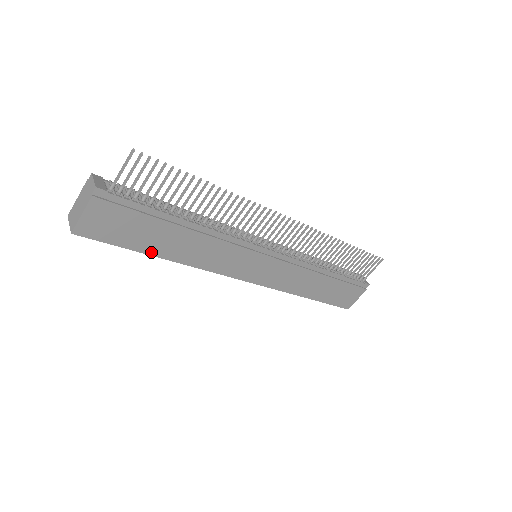
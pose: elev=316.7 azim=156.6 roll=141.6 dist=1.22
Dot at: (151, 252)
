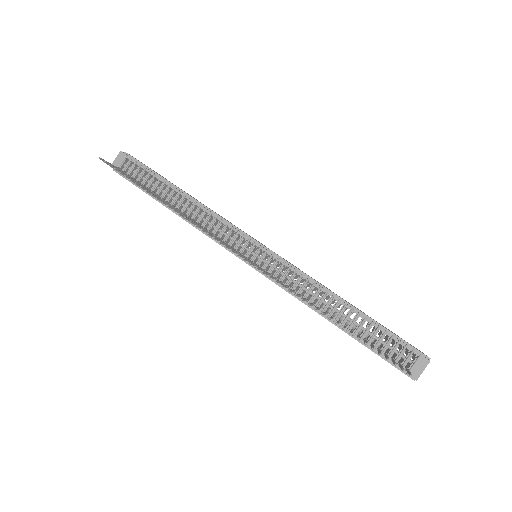
Dot at: occluded
